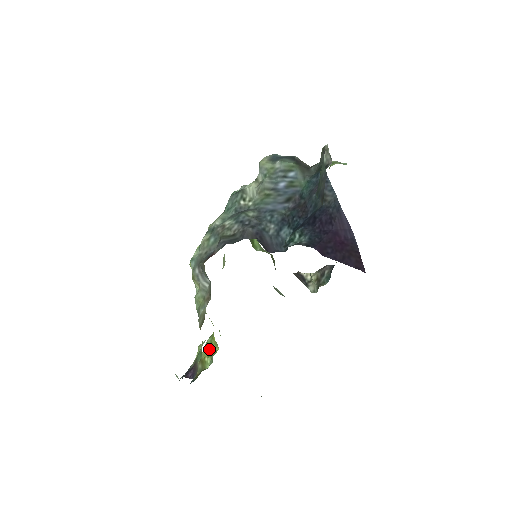
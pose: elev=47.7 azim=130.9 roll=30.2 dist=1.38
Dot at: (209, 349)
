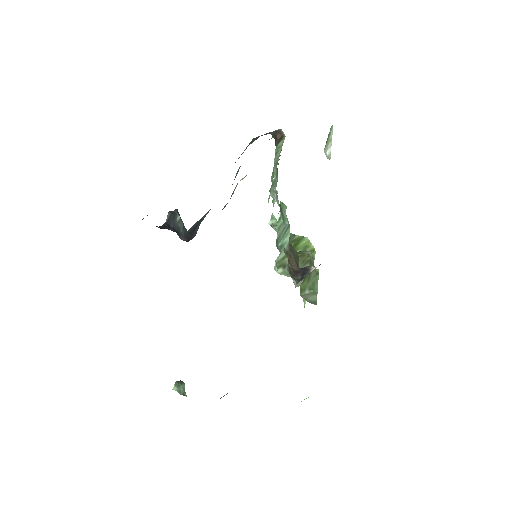
Dot at: occluded
